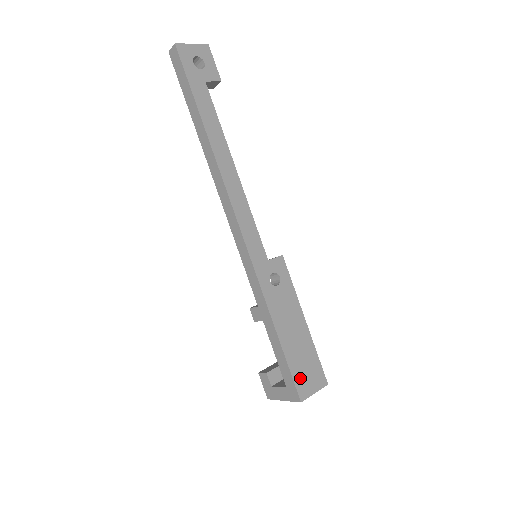
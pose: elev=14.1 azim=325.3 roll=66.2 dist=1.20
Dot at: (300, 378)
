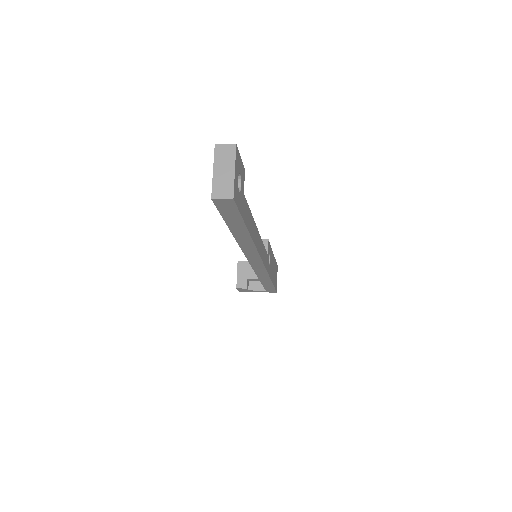
Dot at: occluded
